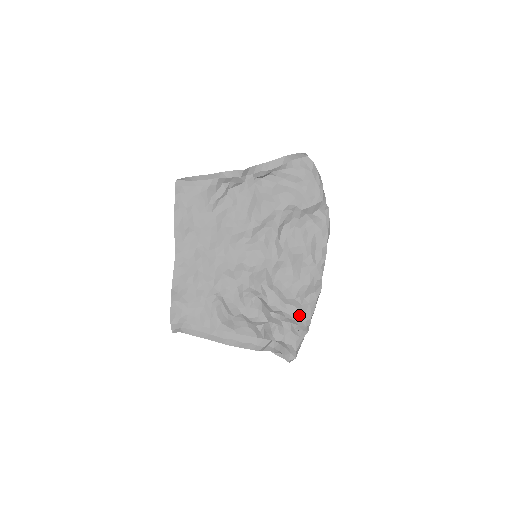
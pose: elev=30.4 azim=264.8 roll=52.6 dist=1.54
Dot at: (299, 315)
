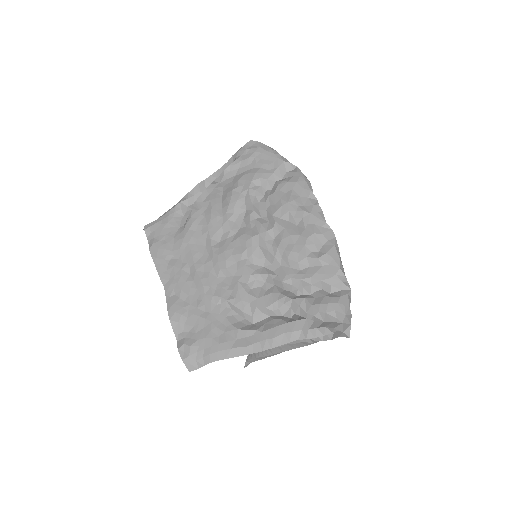
Dot at: (323, 272)
